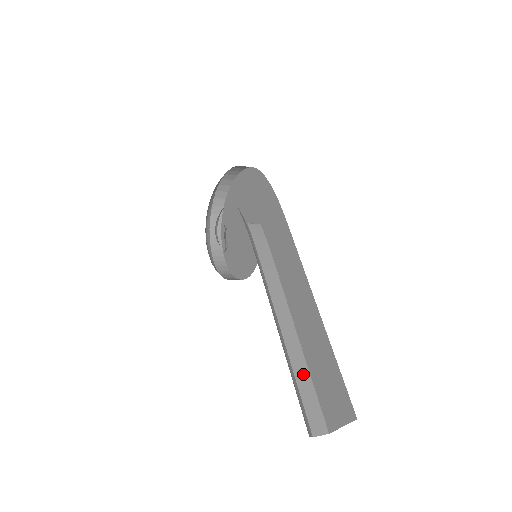
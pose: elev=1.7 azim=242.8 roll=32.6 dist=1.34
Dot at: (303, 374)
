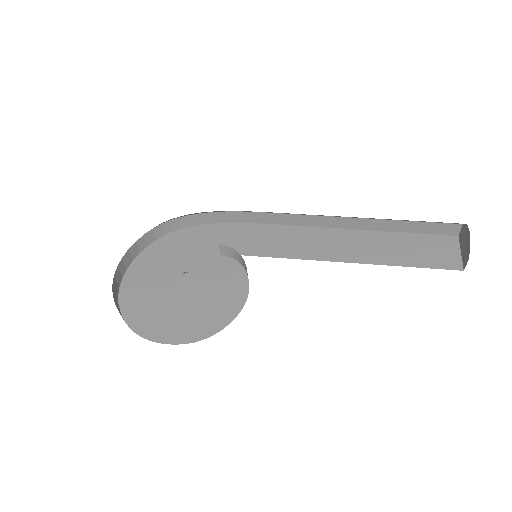
Dot at: occluded
